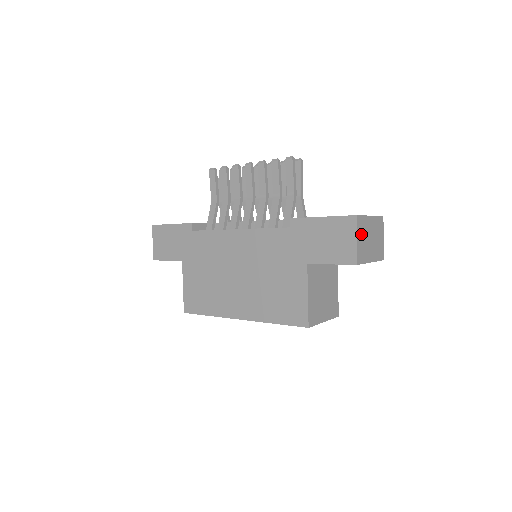
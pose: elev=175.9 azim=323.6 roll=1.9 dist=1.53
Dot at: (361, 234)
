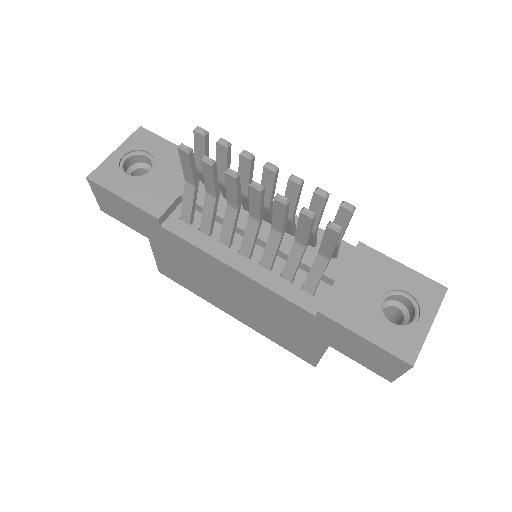
Dot at: occluded
